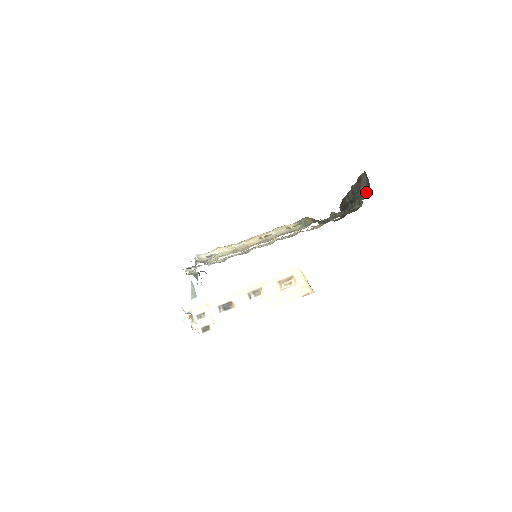
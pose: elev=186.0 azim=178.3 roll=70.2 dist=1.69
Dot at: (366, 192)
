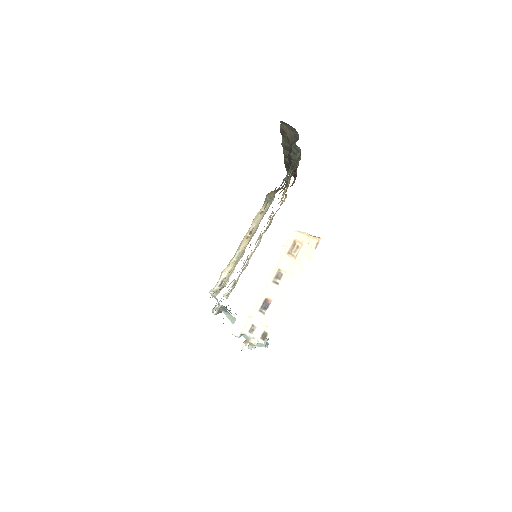
Dot at: (295, 135)
